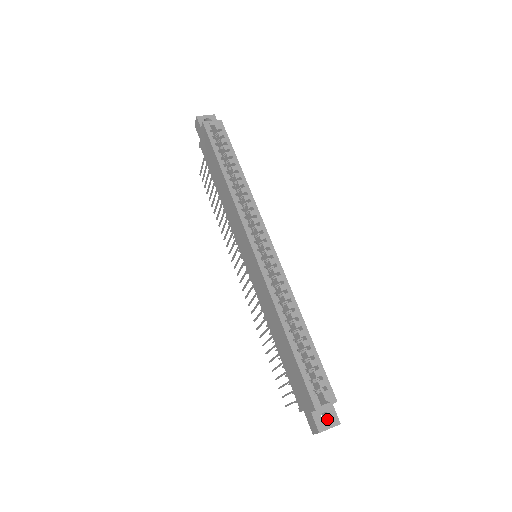
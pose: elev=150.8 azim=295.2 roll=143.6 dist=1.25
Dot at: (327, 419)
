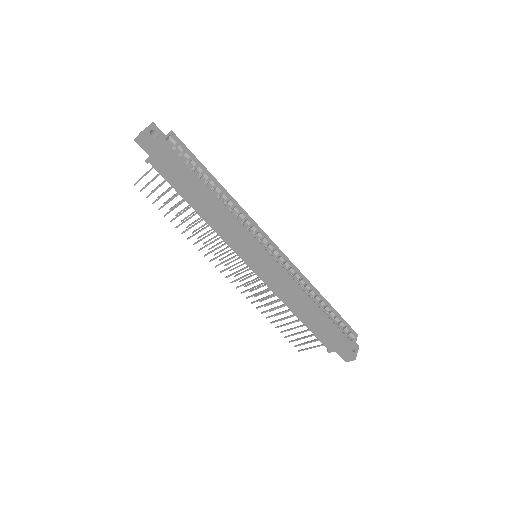
Dot at: occluded
